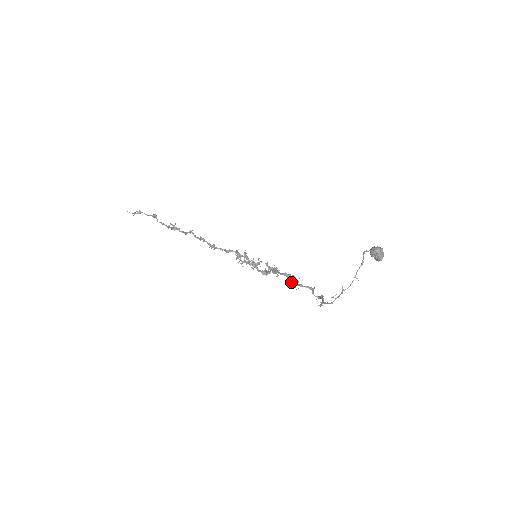
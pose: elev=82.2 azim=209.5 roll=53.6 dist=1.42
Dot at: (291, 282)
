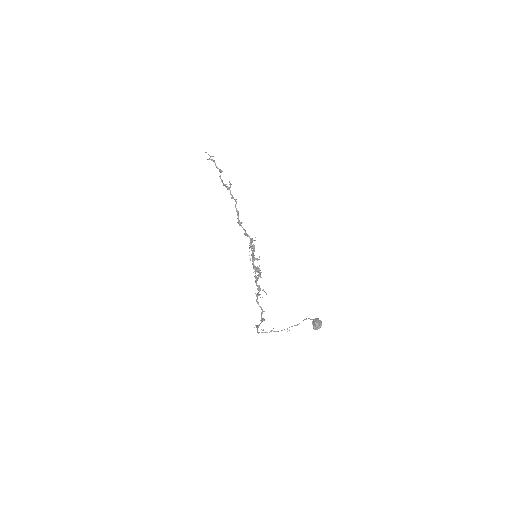
Dot at: (257, 294)
